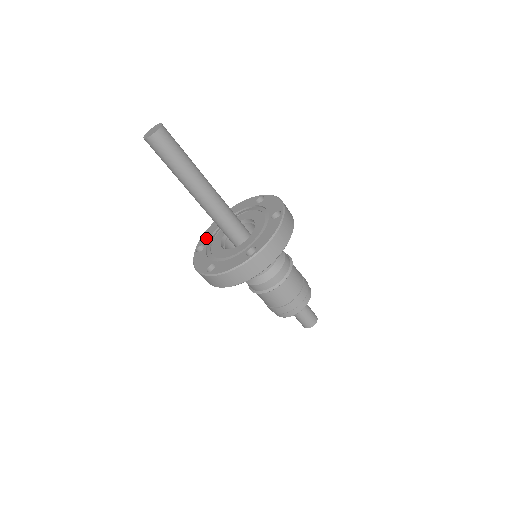
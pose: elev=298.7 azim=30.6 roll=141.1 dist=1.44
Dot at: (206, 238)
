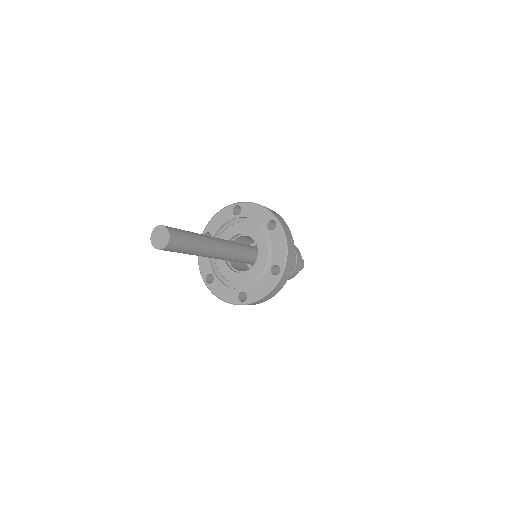
Dot at: (215, 227)
